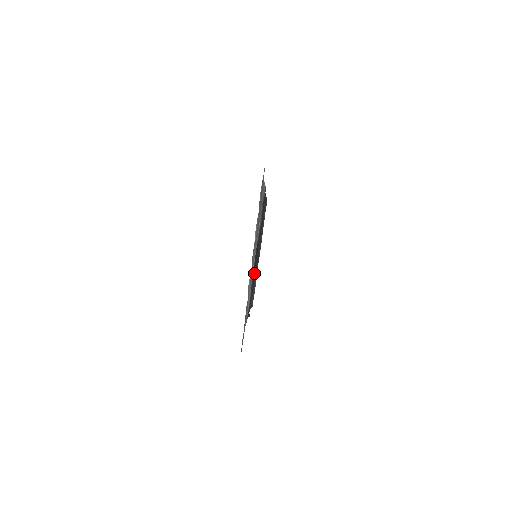
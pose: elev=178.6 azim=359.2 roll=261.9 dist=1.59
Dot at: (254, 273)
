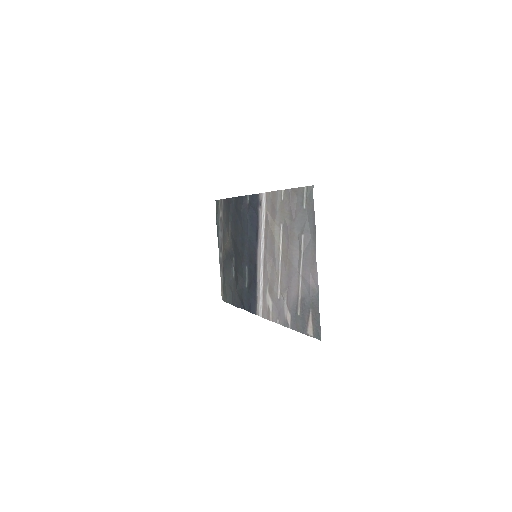
Dot at: (254, 271)
